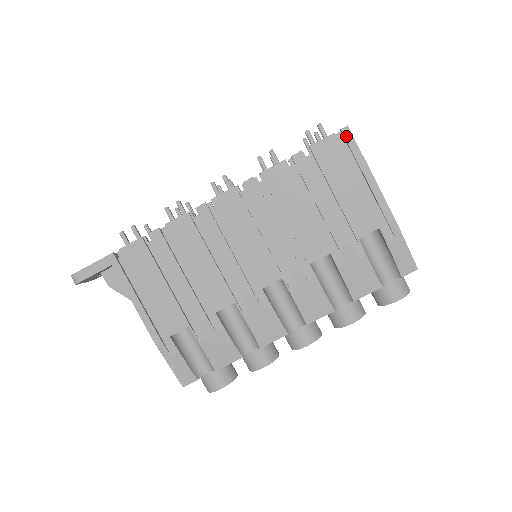
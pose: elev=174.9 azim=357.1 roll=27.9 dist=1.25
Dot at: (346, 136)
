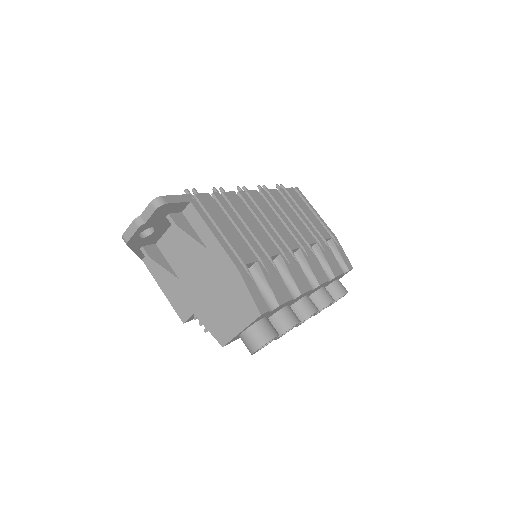
Dot at: (299, 191)
